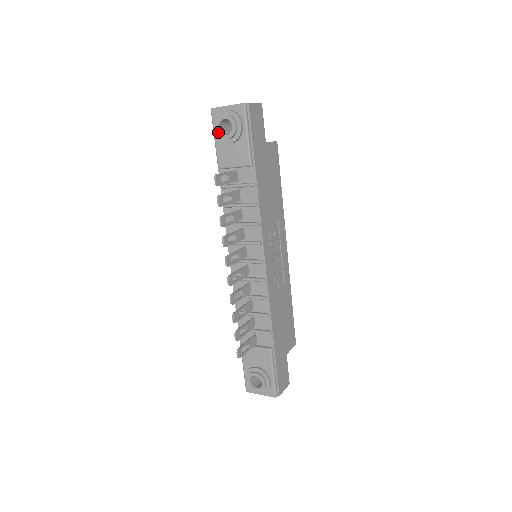
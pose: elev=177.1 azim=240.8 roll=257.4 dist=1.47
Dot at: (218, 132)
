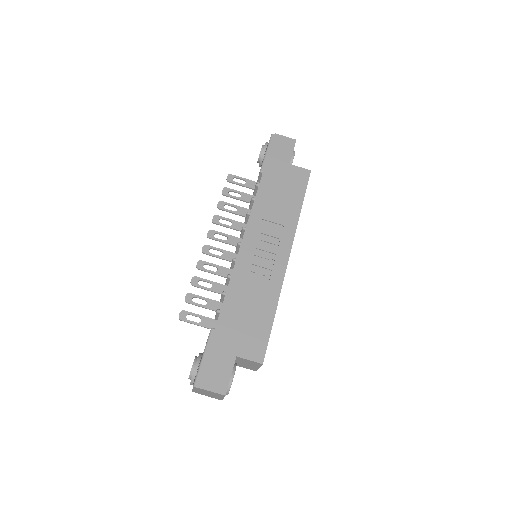
Dot at: occluded
